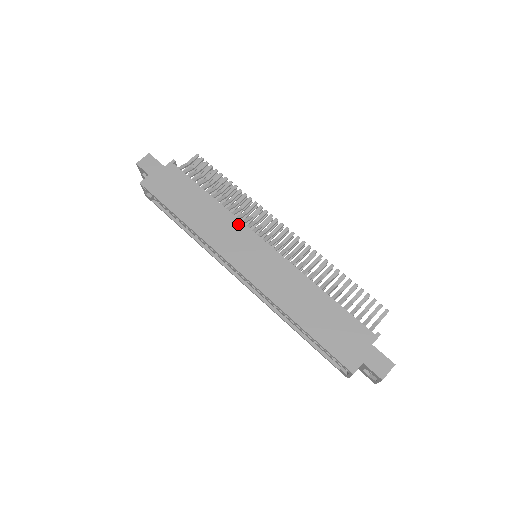
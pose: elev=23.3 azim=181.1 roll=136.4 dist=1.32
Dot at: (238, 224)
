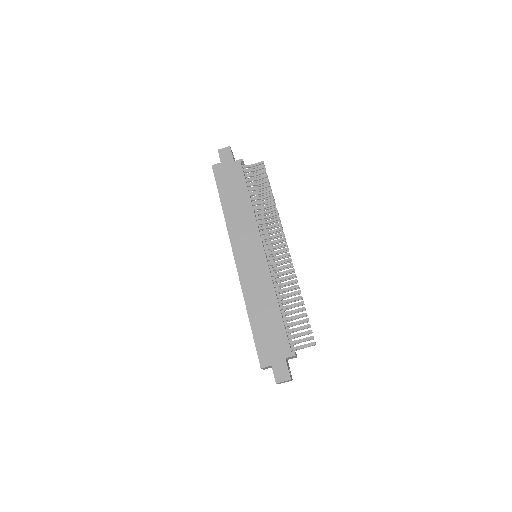
Dot at: (255, 228)
